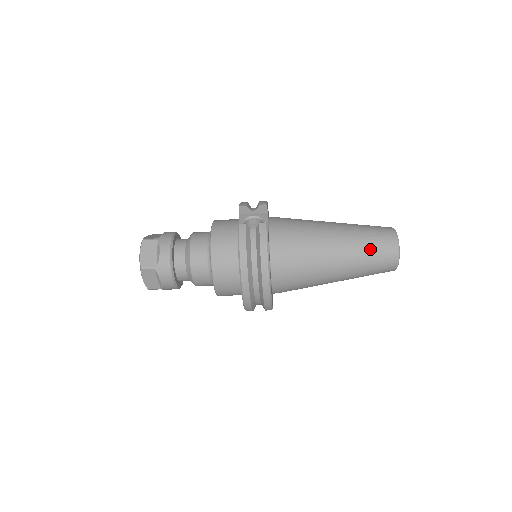
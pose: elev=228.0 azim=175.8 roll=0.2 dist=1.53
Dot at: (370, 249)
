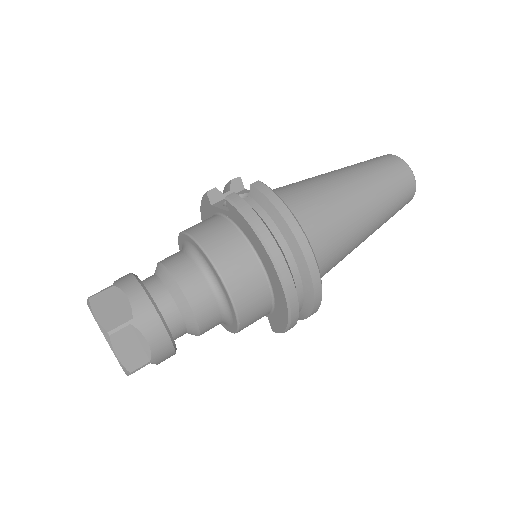
Dot at: (382, 174)
